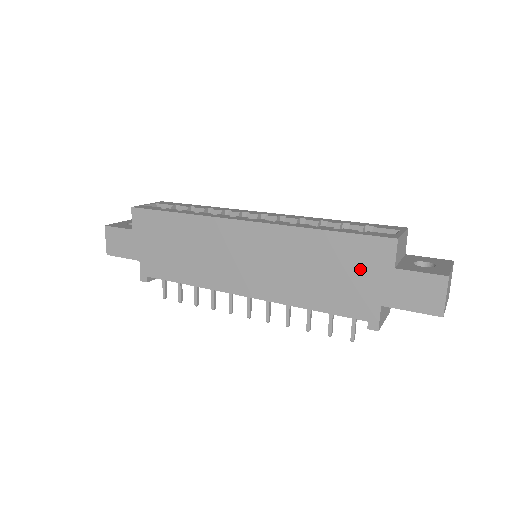
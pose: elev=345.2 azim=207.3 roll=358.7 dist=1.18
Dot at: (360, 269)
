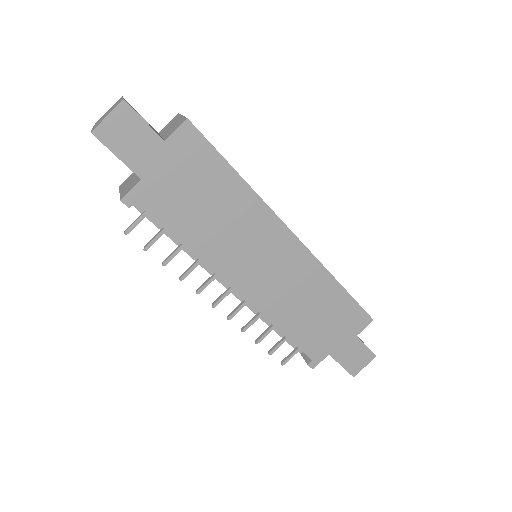
Dot at: (339, 325)
